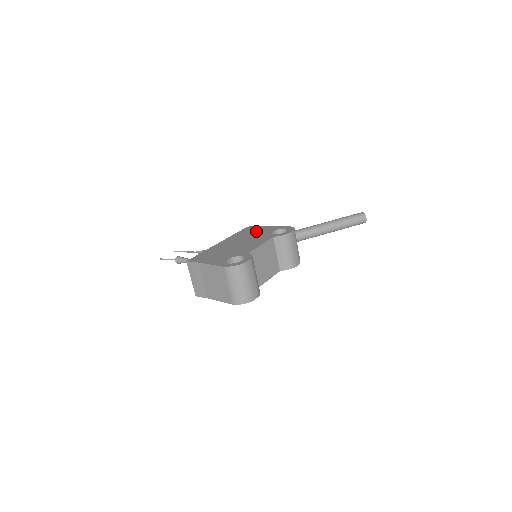
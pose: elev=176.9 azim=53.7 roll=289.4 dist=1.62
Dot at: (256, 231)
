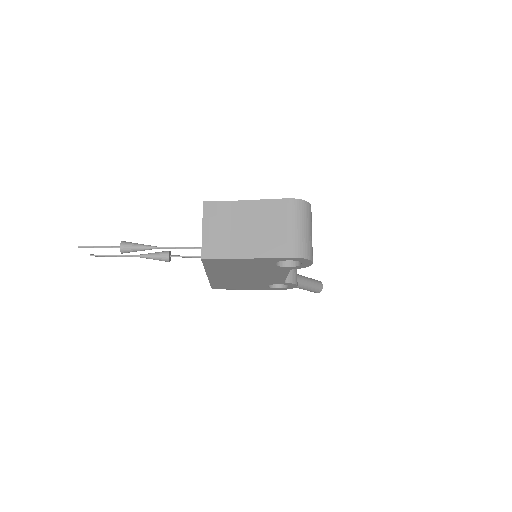
Dot at: occluded
